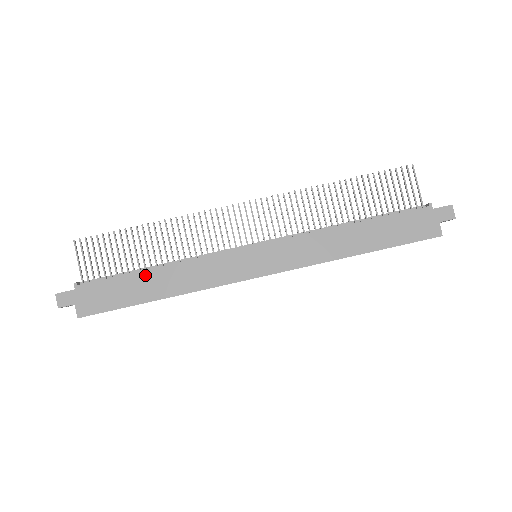
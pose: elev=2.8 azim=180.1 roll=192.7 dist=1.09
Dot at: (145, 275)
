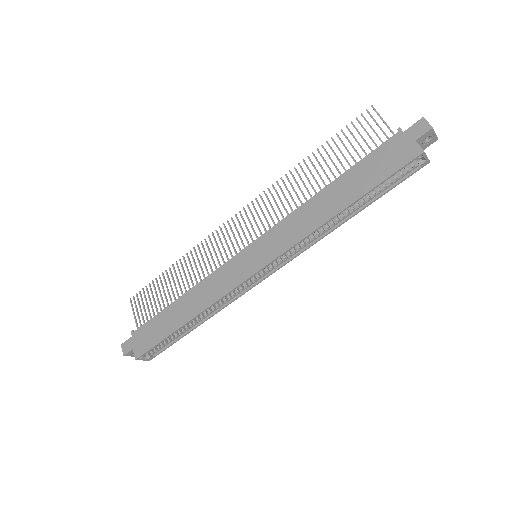
Dot at: (174, 306)
